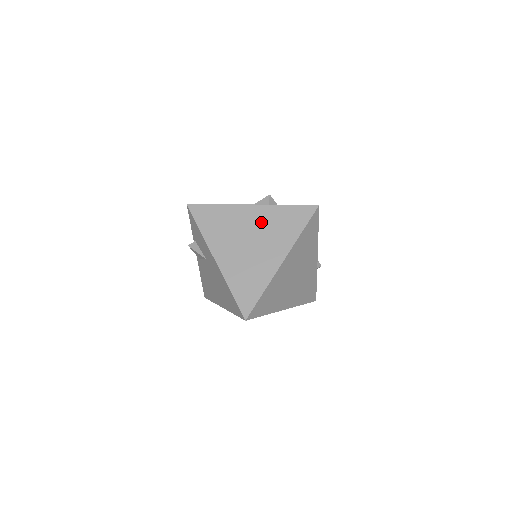
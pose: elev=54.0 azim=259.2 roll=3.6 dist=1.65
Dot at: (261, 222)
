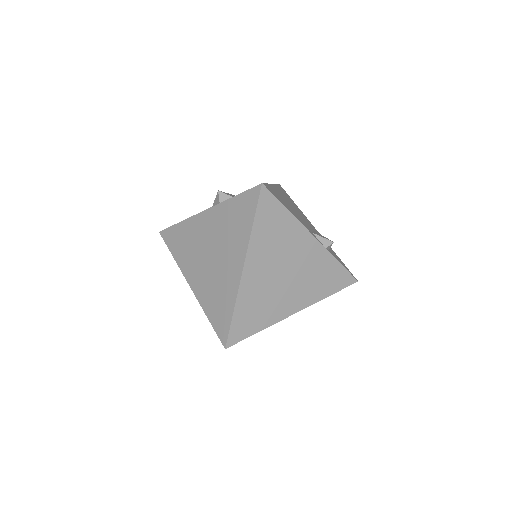
Dot at: (215, 228)
